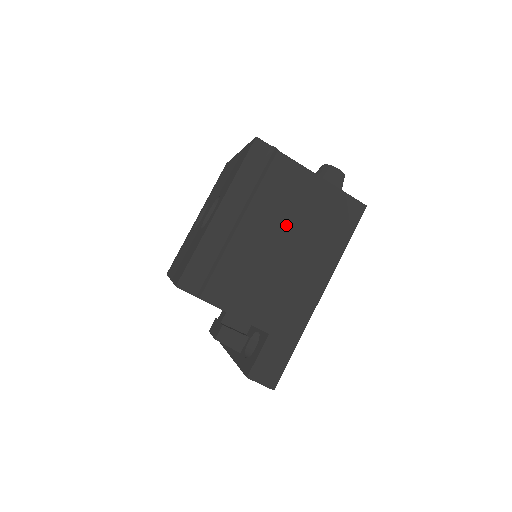
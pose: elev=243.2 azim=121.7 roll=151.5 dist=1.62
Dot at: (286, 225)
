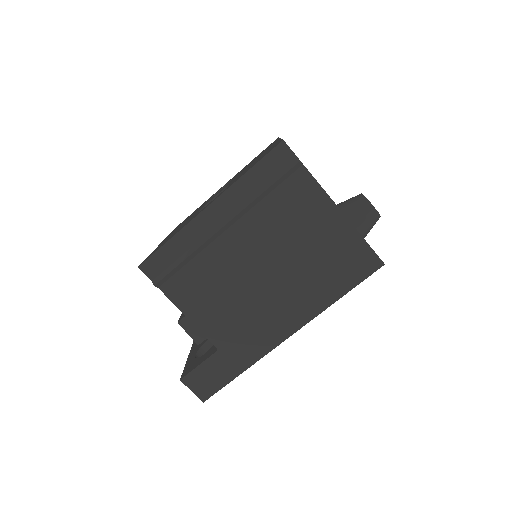
Dot at: (279, 250)
